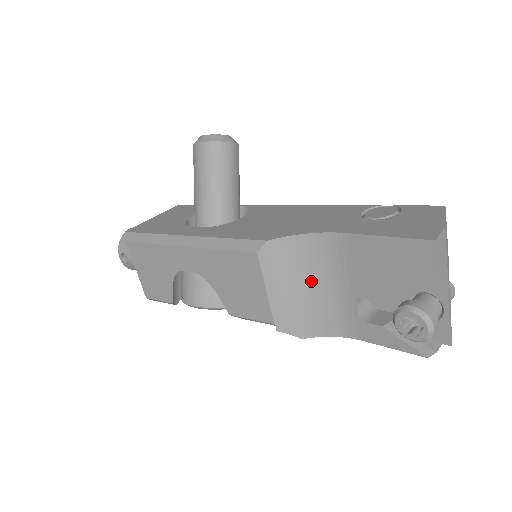
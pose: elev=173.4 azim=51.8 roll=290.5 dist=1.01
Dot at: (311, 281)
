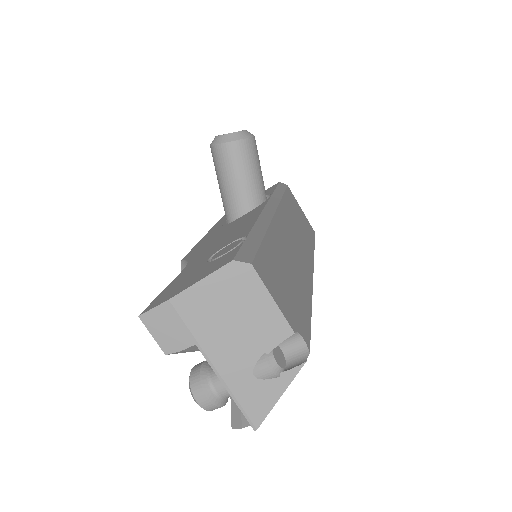
Dot at: occluded
